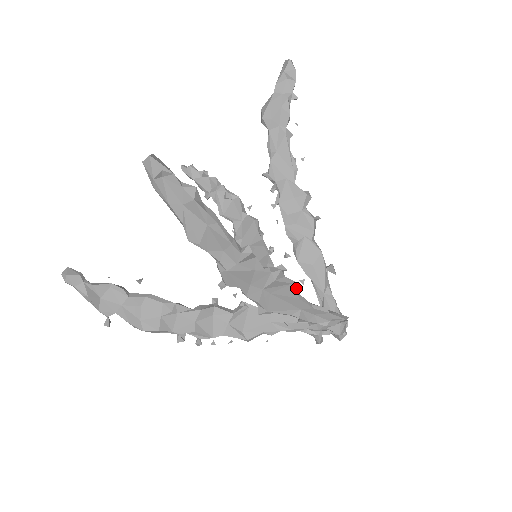
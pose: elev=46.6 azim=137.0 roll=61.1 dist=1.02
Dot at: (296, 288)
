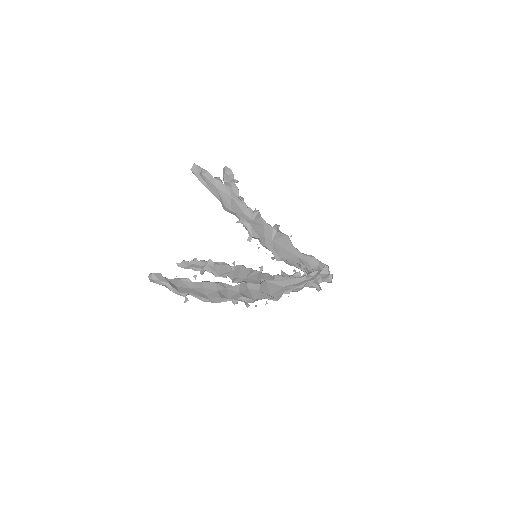
Dot at: occluded
